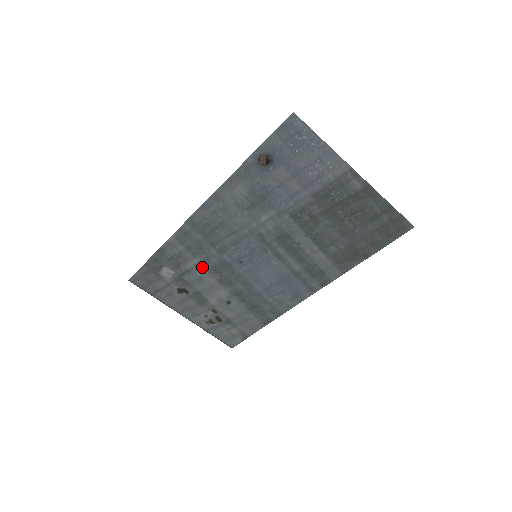
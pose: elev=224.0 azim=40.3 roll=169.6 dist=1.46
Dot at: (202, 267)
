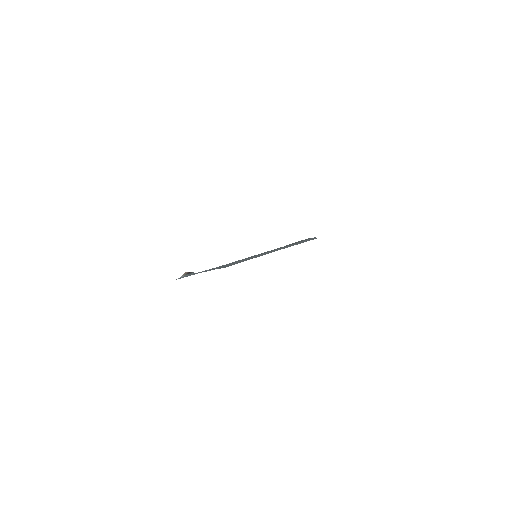
Dot at: occluded
